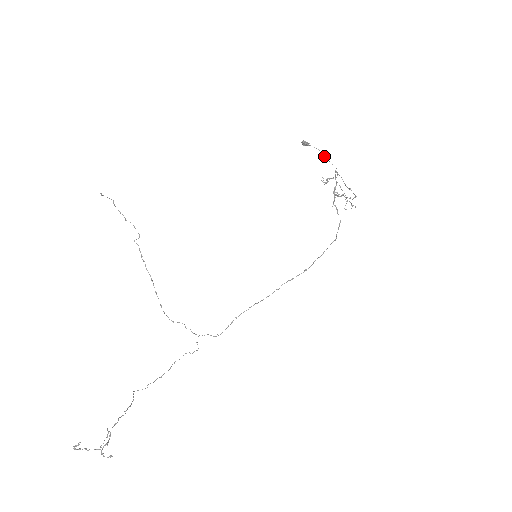
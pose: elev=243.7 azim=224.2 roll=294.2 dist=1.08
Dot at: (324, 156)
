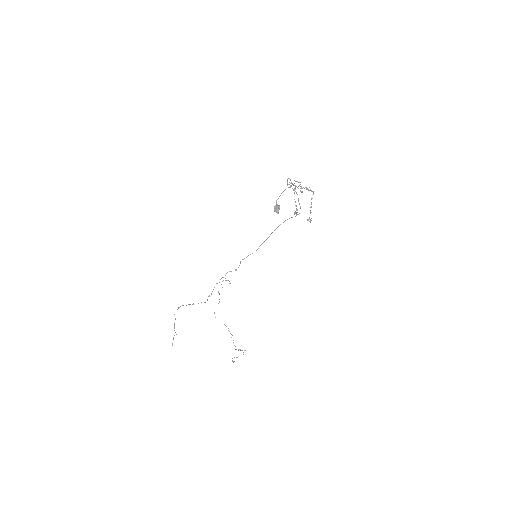
Dot at: occluded
